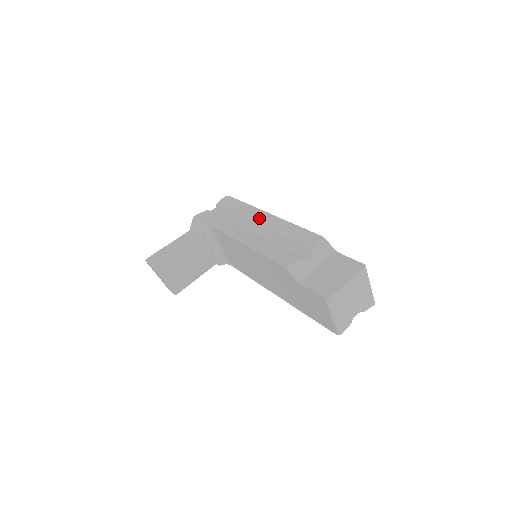
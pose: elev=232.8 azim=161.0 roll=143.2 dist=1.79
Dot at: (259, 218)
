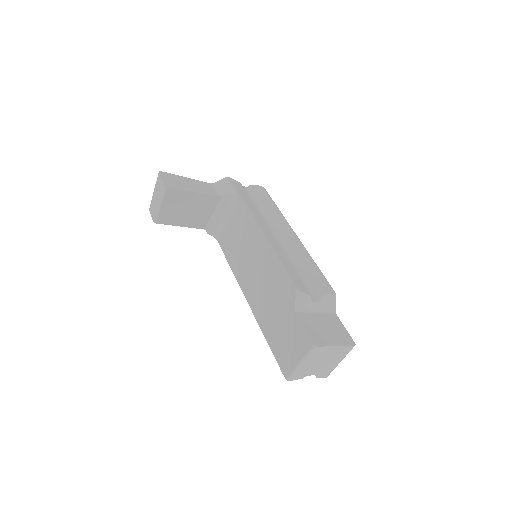
Dot at: (285, 230)
